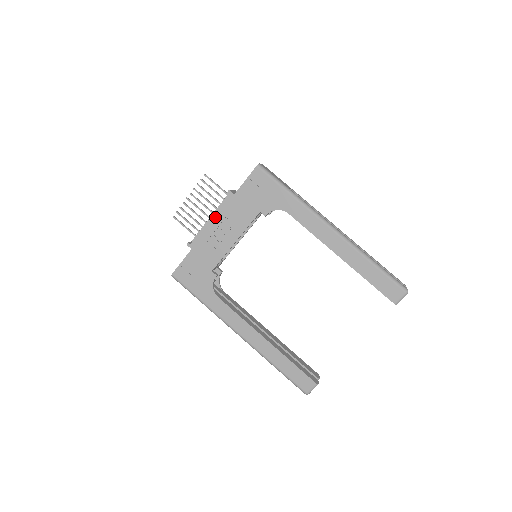
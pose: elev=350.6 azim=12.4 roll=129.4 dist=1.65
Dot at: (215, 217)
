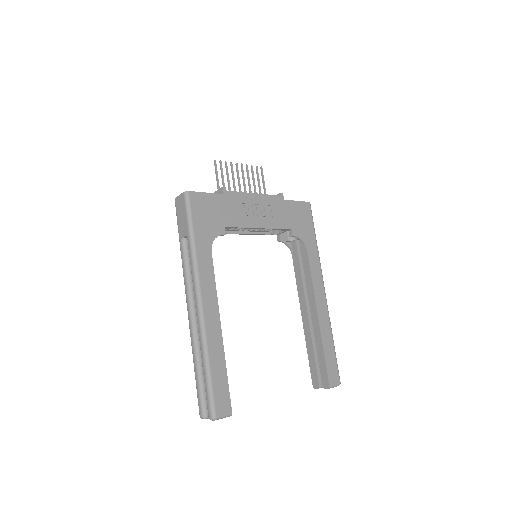
Dot at: (260, 196)
